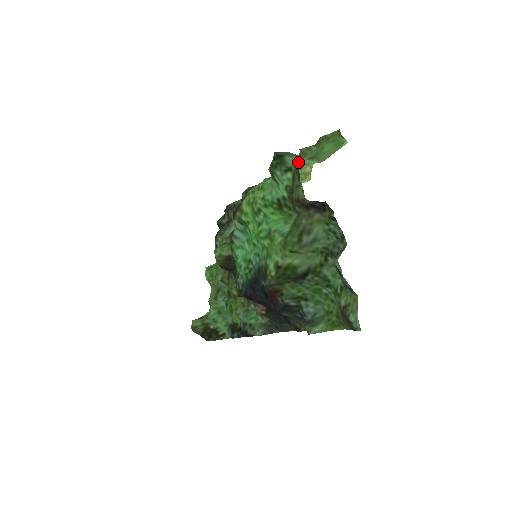
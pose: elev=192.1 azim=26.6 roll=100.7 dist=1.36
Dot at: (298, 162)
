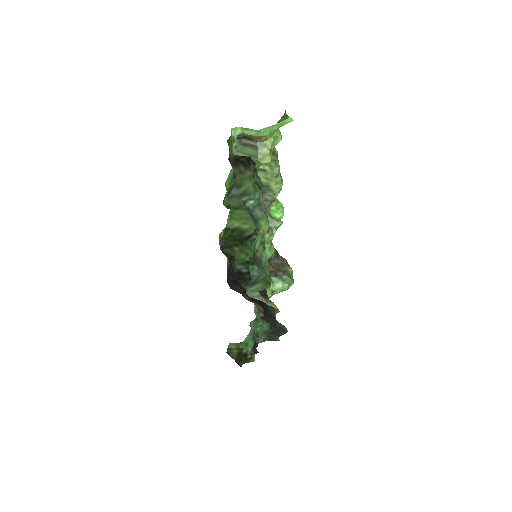
Dot at: (255, 144)
